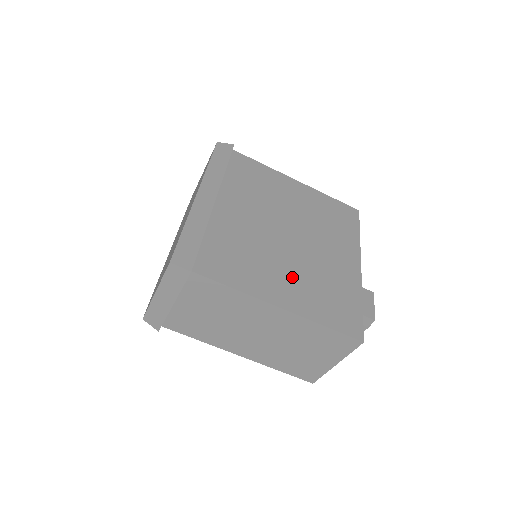
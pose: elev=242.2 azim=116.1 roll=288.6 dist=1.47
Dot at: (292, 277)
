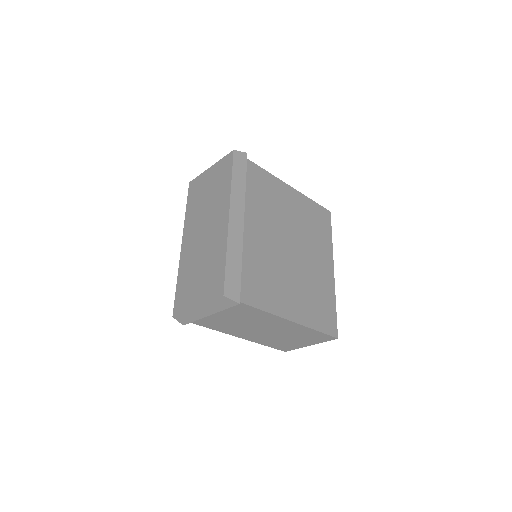
Dot at: (296, 291)
